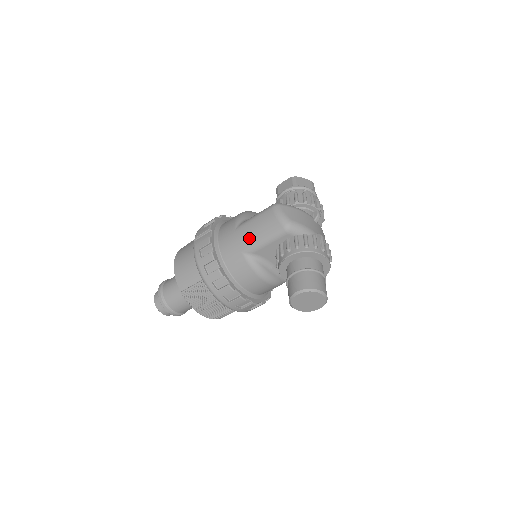
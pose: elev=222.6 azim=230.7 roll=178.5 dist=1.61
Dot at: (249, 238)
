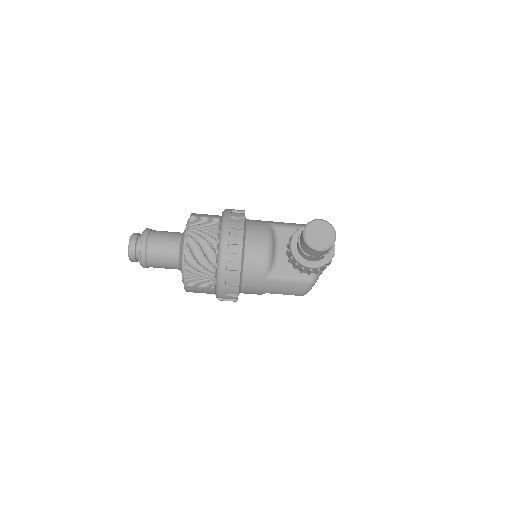
Dot at: (278, 222)
